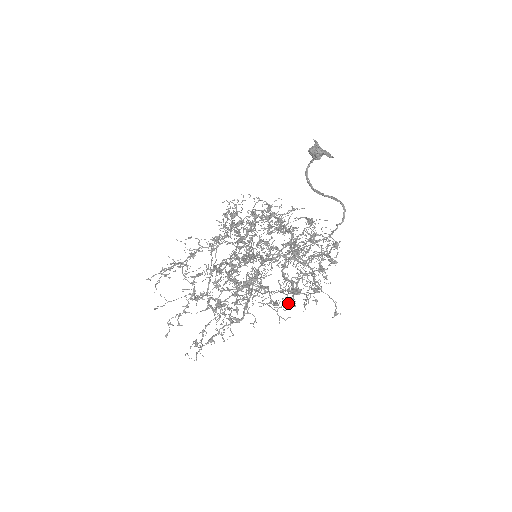
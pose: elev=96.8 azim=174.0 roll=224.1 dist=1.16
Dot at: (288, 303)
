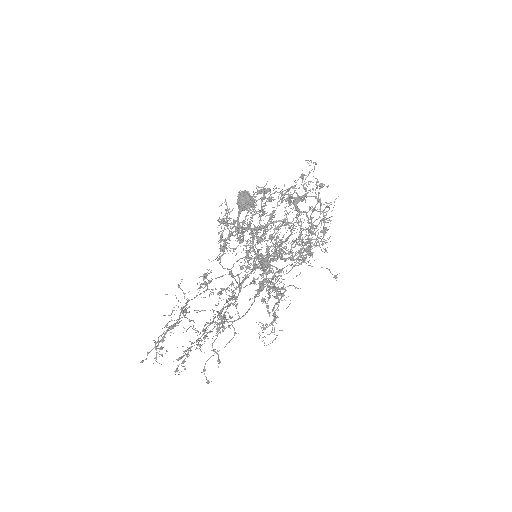
Dot at: (329, 208)
